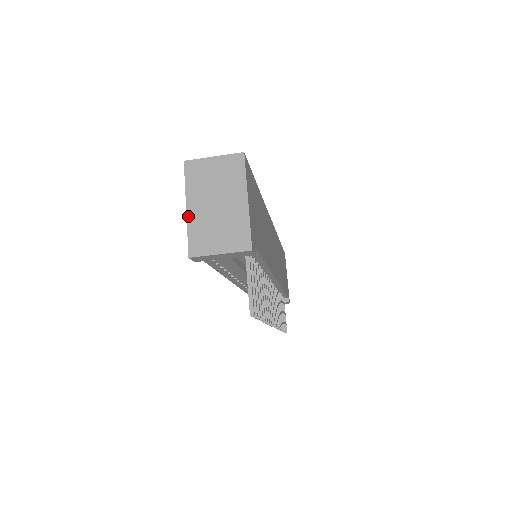
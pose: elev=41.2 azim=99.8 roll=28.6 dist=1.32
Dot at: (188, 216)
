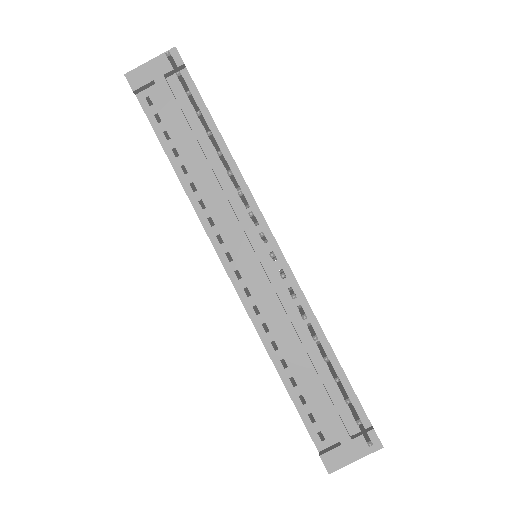
Dot at: occluded
